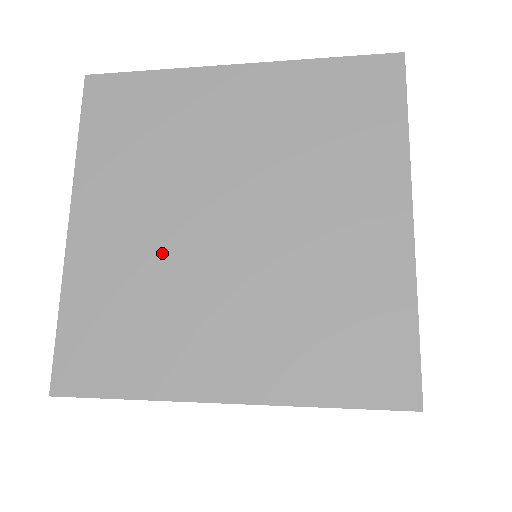
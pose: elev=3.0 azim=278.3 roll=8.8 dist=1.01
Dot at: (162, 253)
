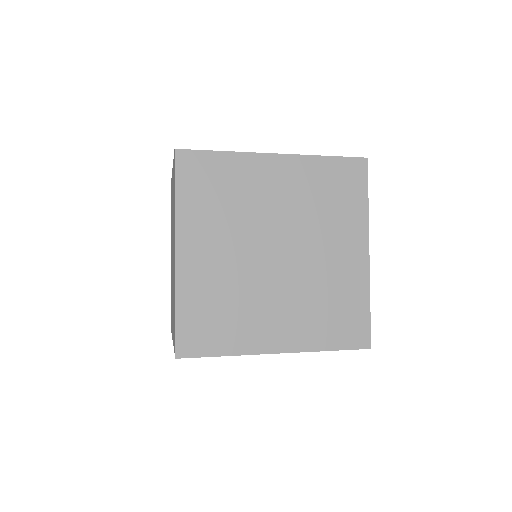
Dot at: (238, 272)
